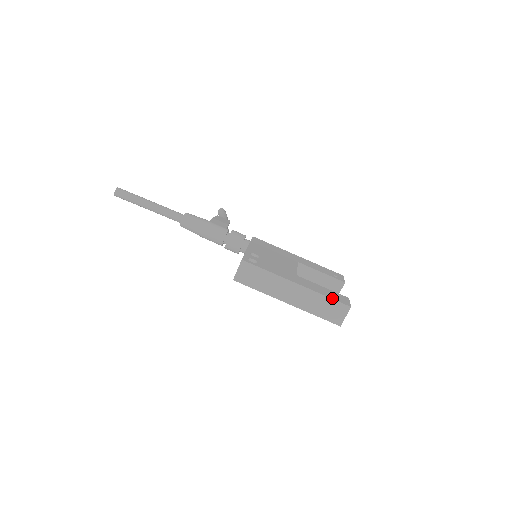
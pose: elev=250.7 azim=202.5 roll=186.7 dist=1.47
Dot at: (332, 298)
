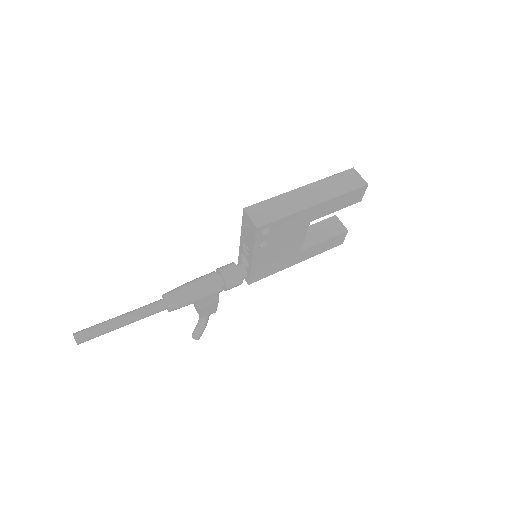
Dot at: (335, 175)
